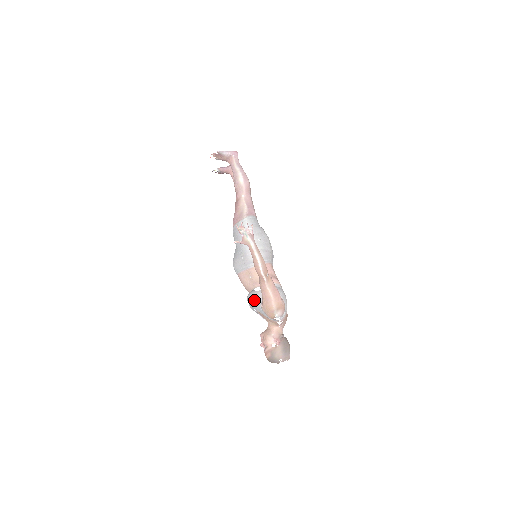
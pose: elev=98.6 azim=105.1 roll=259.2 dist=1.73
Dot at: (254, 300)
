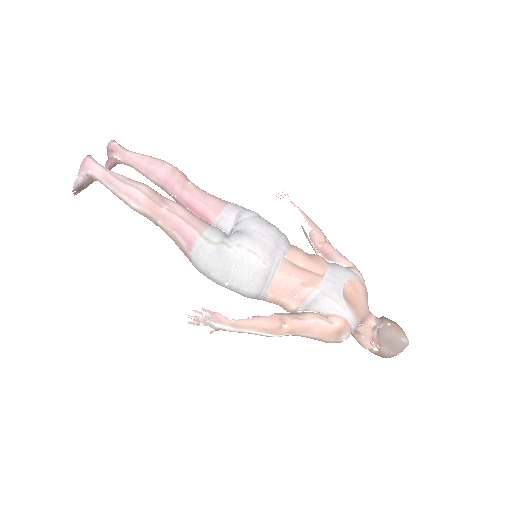
Dot at: occluded
